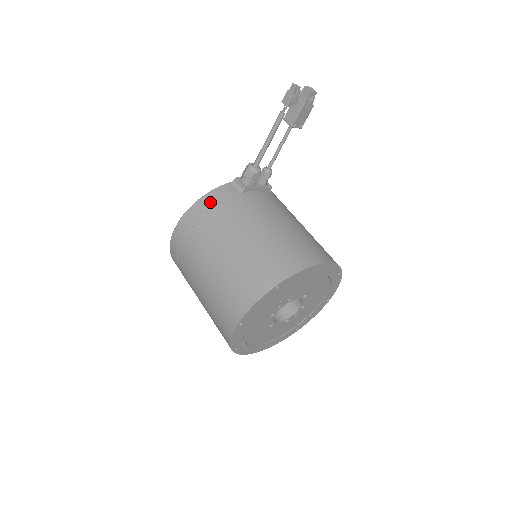
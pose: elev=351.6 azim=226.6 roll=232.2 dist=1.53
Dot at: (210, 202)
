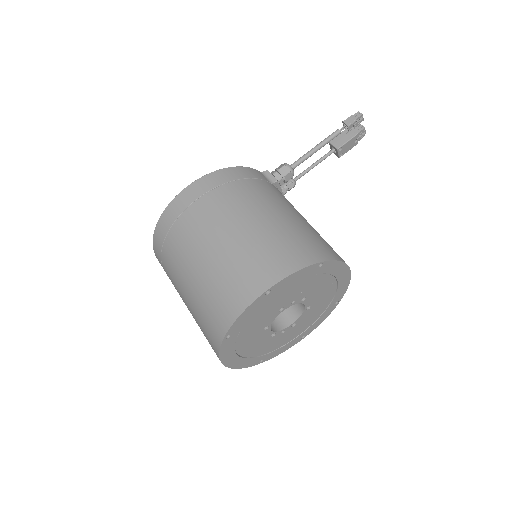
Dot at: (244, 173)
